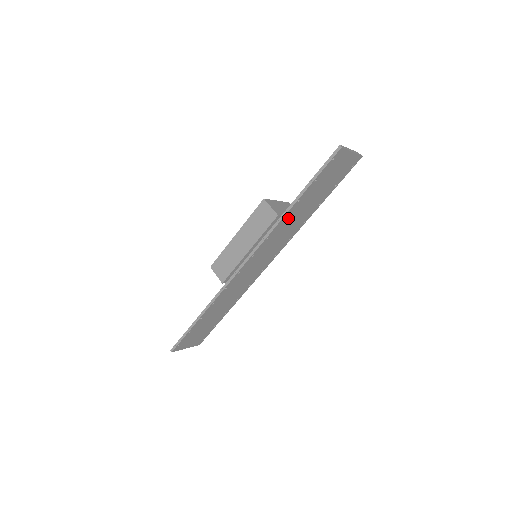
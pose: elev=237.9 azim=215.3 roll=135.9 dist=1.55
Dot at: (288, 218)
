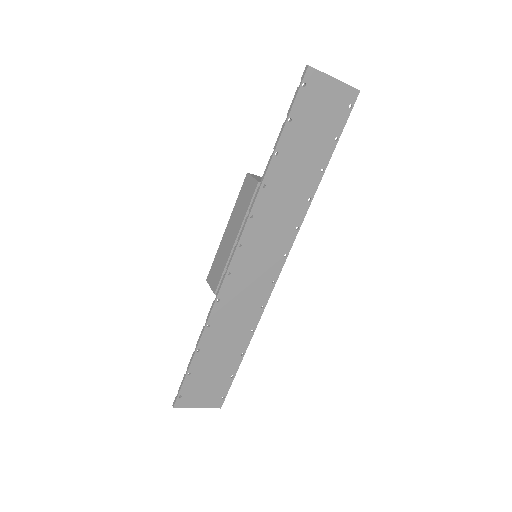
Dot at: (273, 185)
